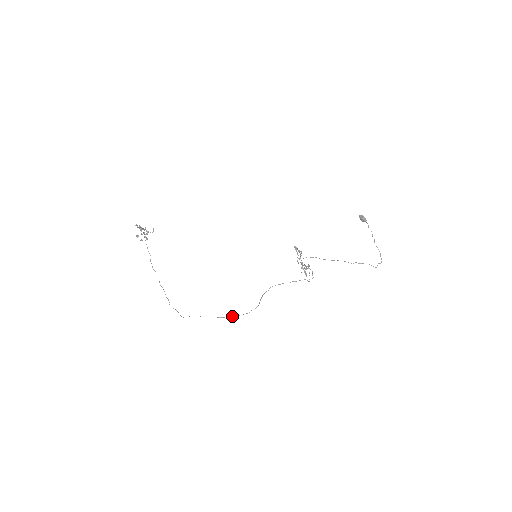
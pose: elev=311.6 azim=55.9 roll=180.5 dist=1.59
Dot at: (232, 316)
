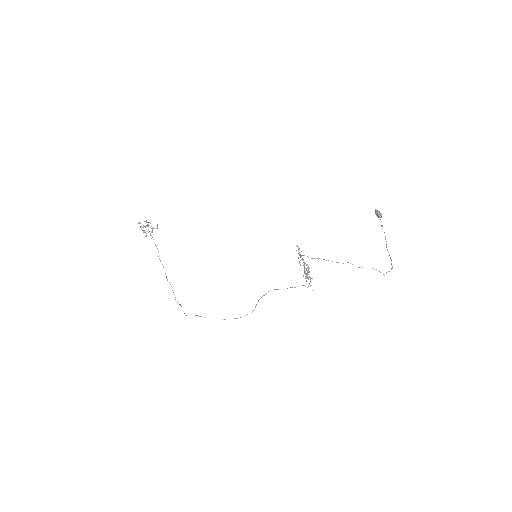
Dot at: occluded
